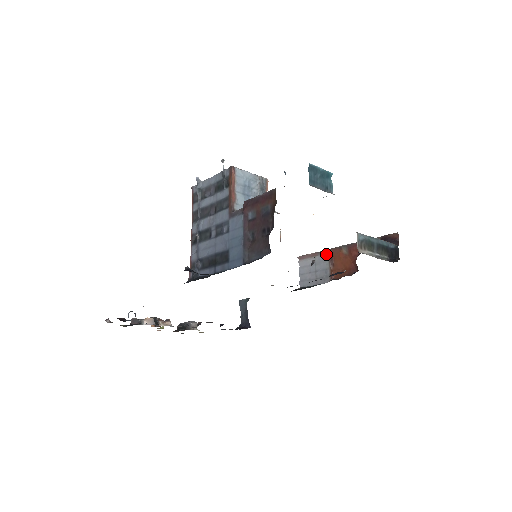
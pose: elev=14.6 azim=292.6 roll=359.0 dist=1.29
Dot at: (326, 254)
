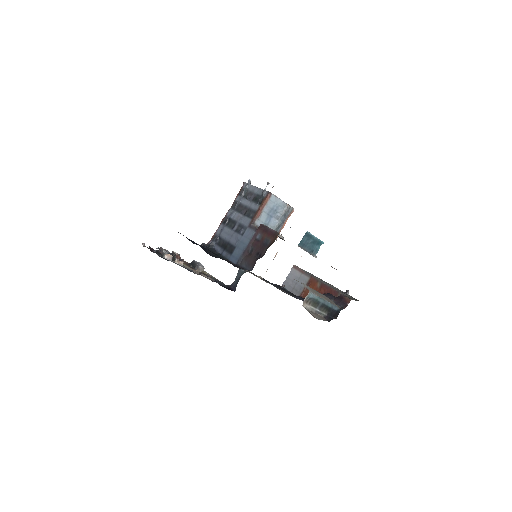
Dot at: (308, 277)
